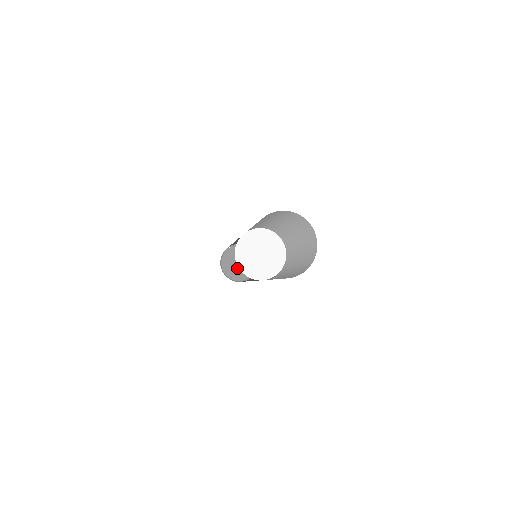
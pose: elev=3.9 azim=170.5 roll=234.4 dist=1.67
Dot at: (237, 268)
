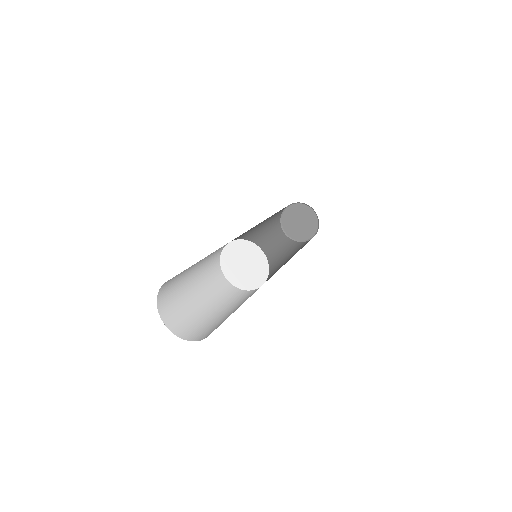
Dot at: (303, 228)
